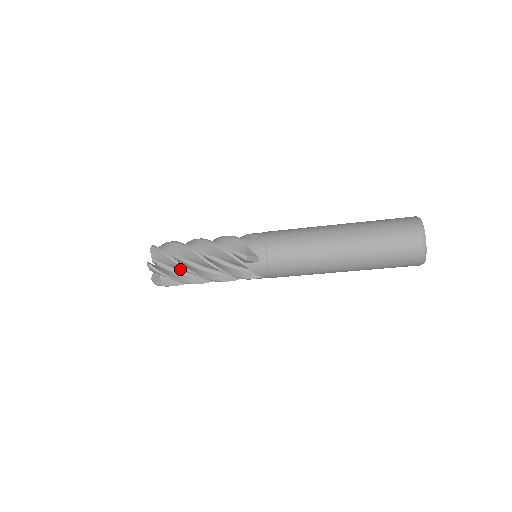
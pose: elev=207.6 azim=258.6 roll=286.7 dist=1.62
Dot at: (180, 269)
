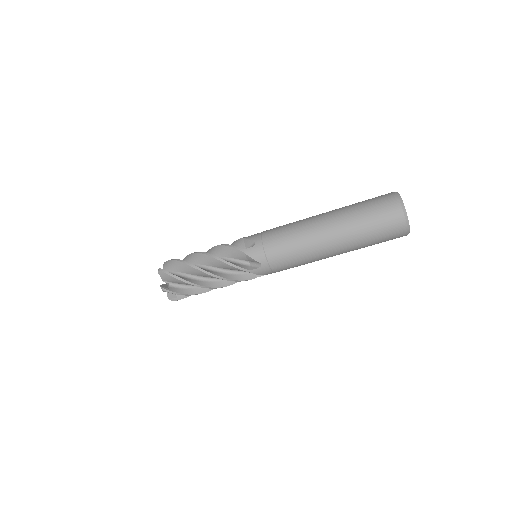
Dot at: occluded
